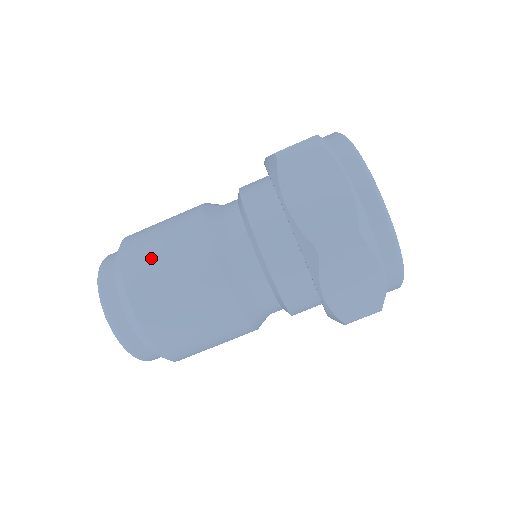
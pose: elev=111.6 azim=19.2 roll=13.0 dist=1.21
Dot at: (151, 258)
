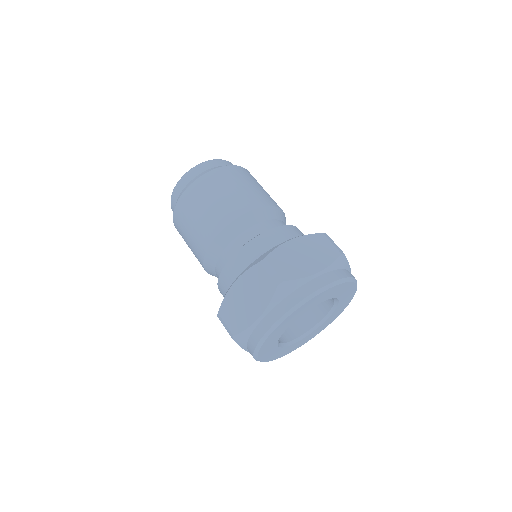
Dot at: (195, 206)
